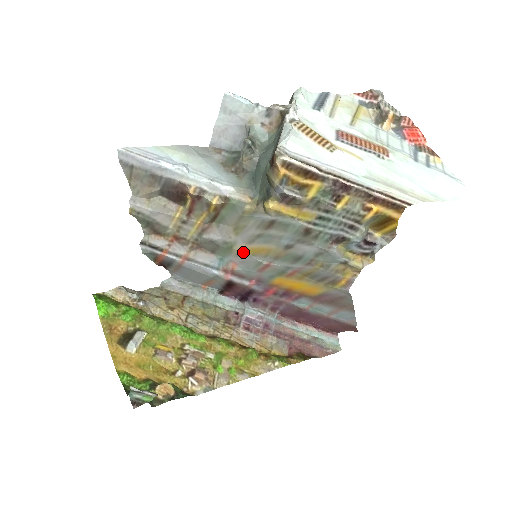
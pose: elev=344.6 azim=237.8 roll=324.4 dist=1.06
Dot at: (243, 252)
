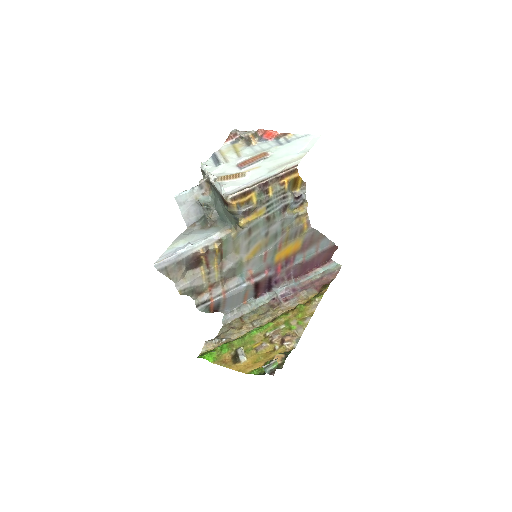
Dot at: (249, 259)
